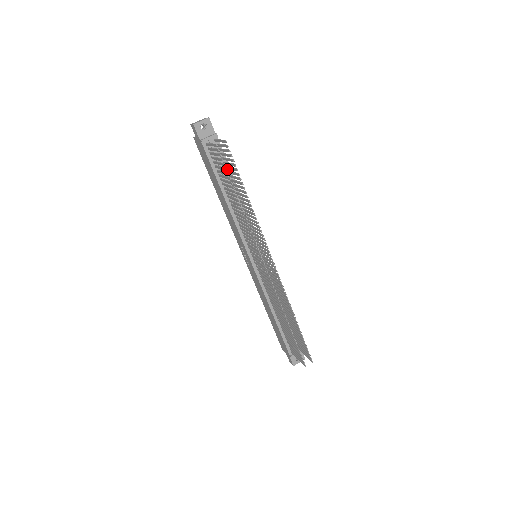
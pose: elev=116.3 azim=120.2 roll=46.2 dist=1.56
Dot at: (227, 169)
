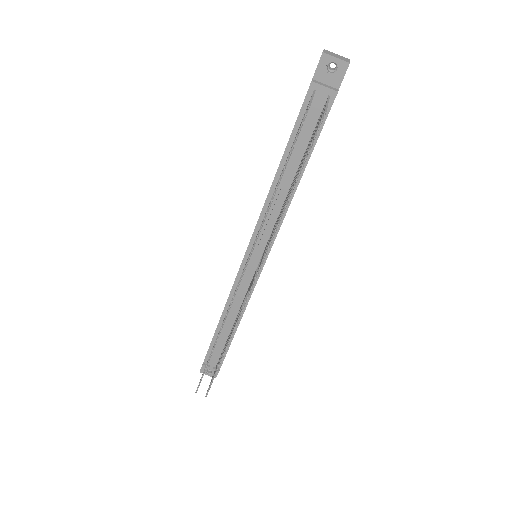
Dot at: occluded
